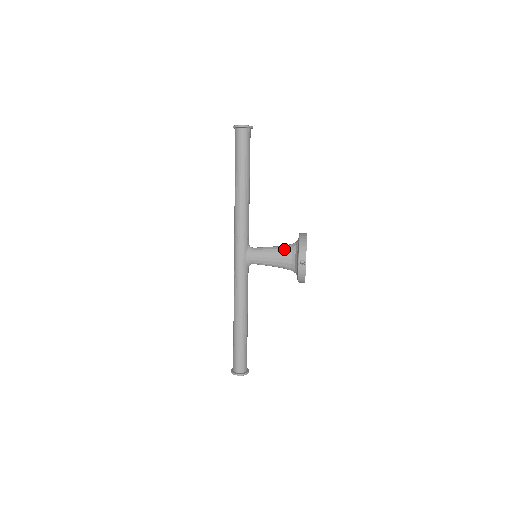
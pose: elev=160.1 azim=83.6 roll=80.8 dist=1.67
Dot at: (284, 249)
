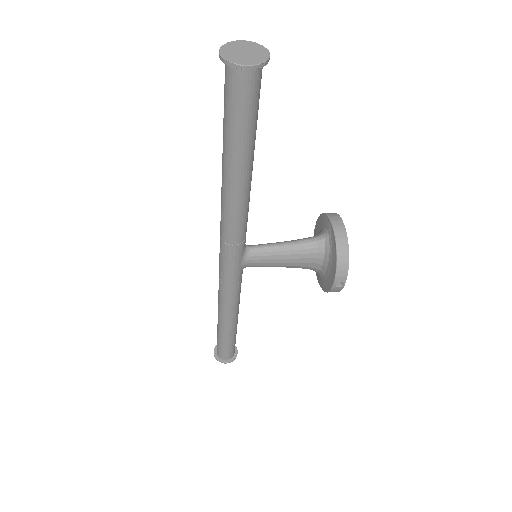
Dot at: (305, 250)
